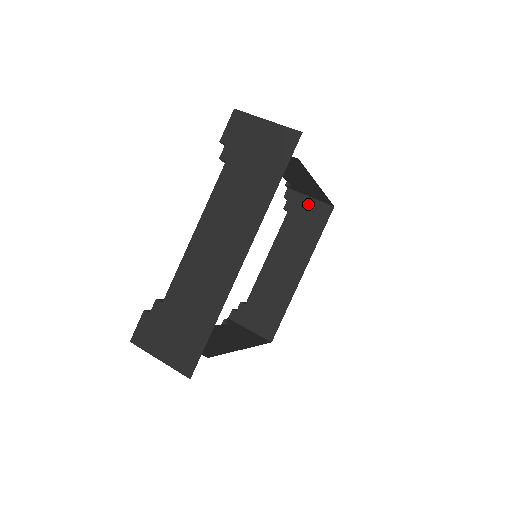
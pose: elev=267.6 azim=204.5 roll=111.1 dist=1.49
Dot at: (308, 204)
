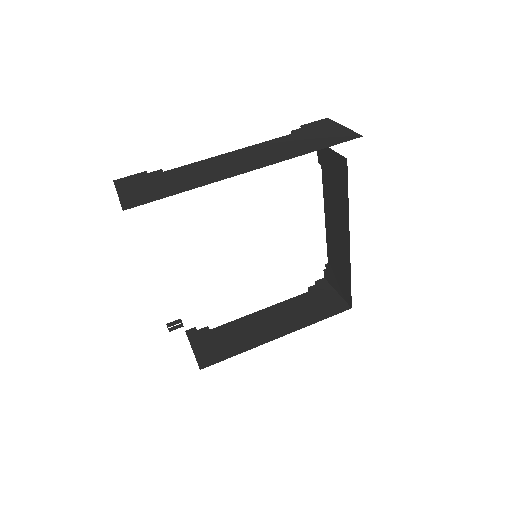
Dot at: (331, 295)
